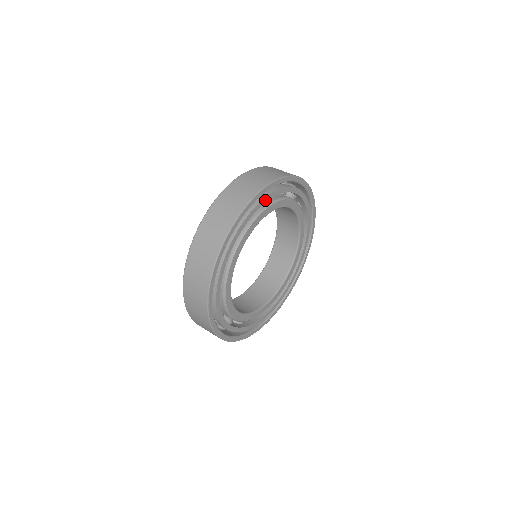
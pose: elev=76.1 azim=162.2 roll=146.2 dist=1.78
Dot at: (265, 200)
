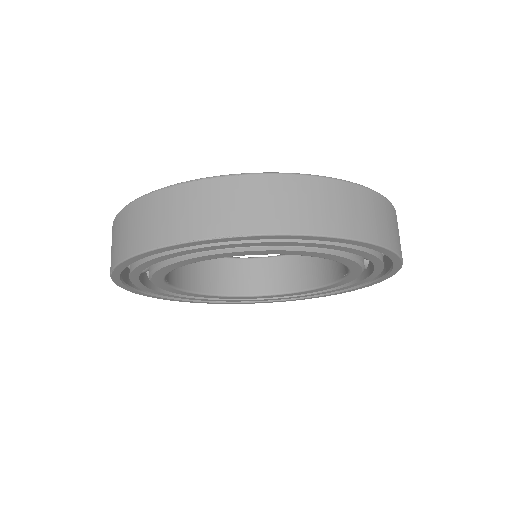
Dot at: (277, 243)
